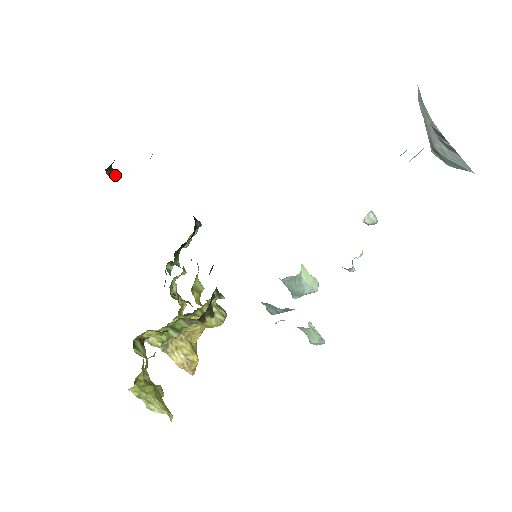
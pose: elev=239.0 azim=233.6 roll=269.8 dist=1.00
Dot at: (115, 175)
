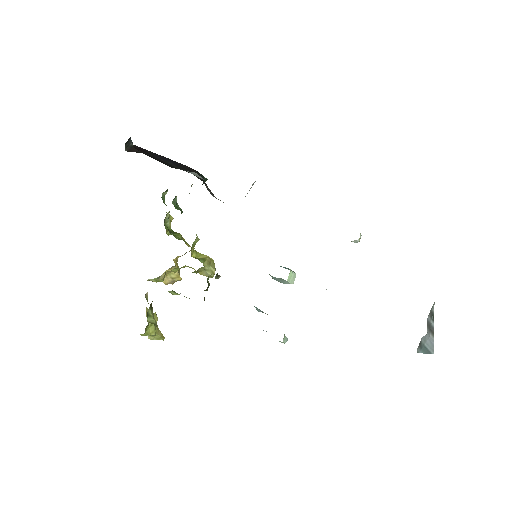
Dot at: (132, 143)
